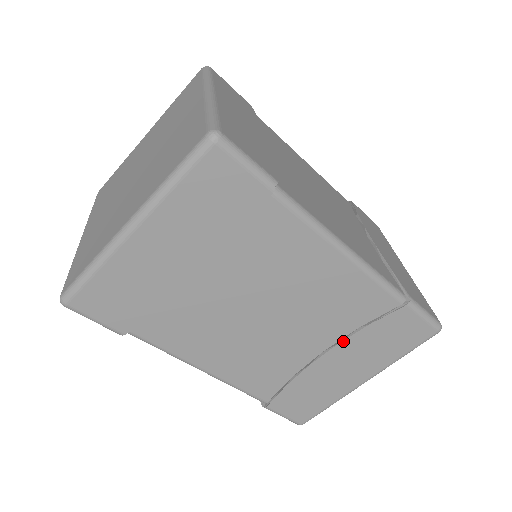
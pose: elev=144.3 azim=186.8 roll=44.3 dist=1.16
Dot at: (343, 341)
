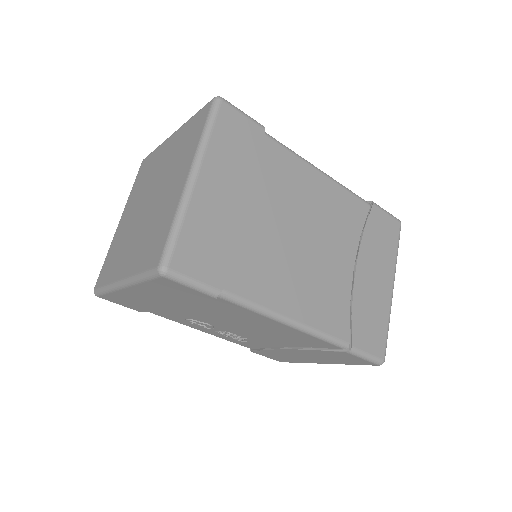
Dot at: (360, 249)
